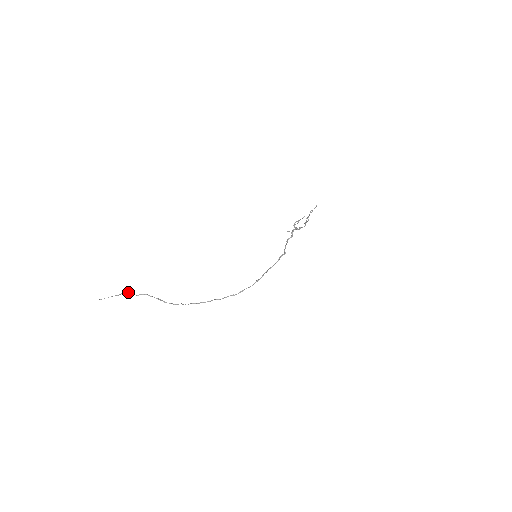
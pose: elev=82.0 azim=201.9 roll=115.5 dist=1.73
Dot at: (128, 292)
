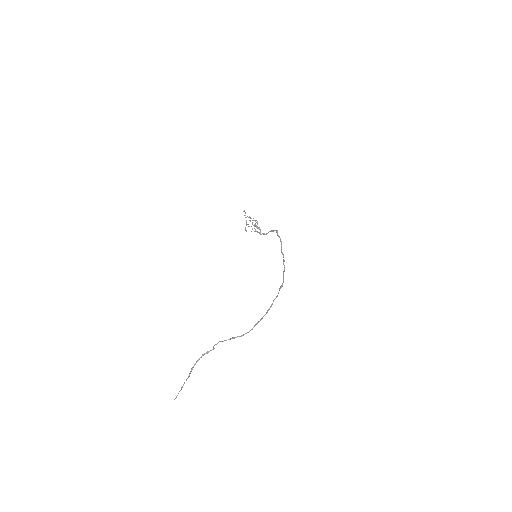
Dot at: occluded
